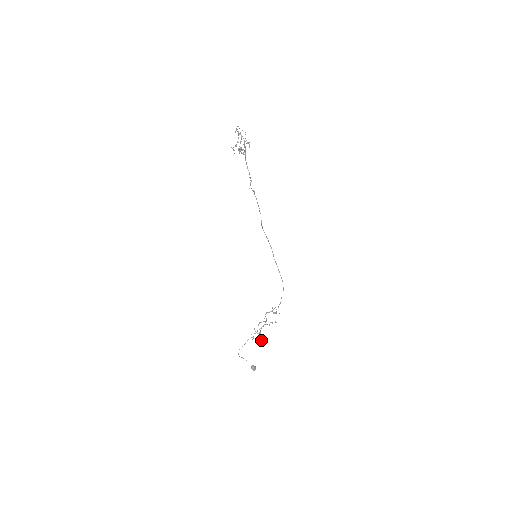
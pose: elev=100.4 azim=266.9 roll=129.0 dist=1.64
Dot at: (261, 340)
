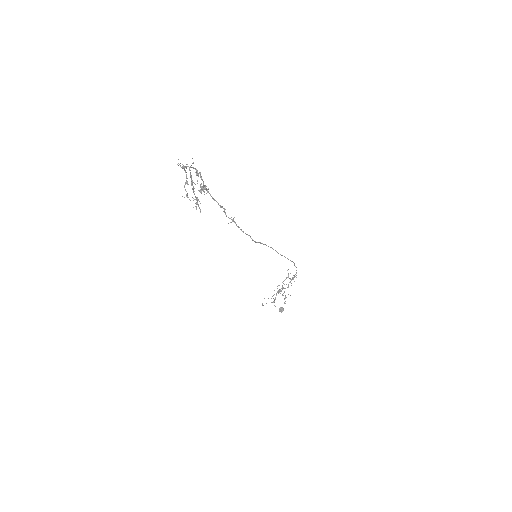
Dot at: occluded
